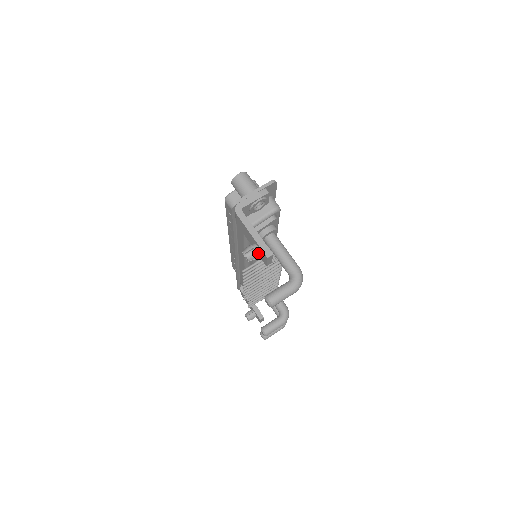
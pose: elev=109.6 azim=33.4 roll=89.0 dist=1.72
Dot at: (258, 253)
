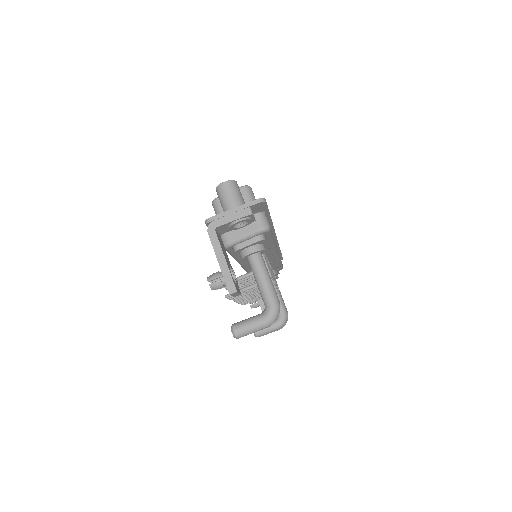
Dot at: (224, 284)
